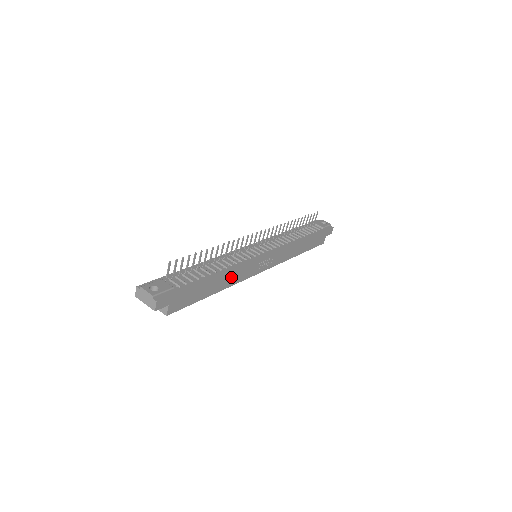
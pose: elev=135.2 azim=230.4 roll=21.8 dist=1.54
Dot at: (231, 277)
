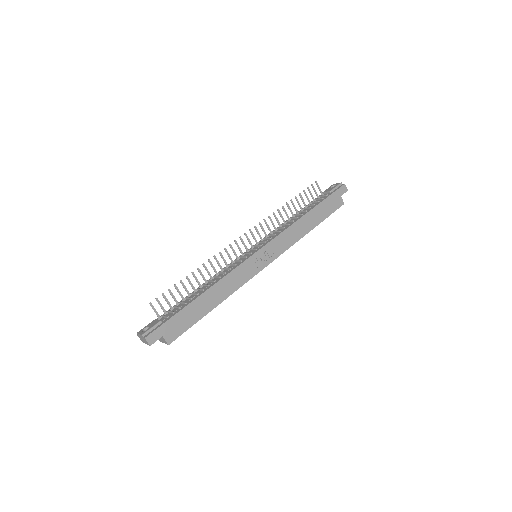
Dot at: (225, 287)
